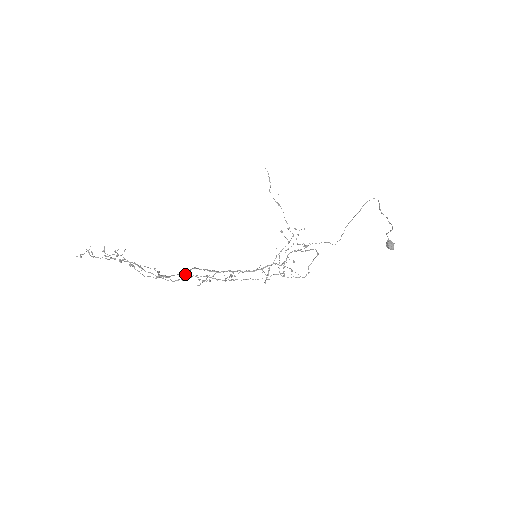
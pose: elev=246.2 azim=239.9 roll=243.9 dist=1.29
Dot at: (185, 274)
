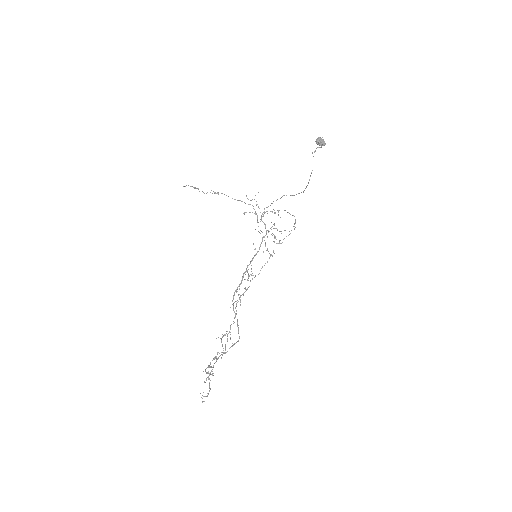
Dot at: (237, 319)
